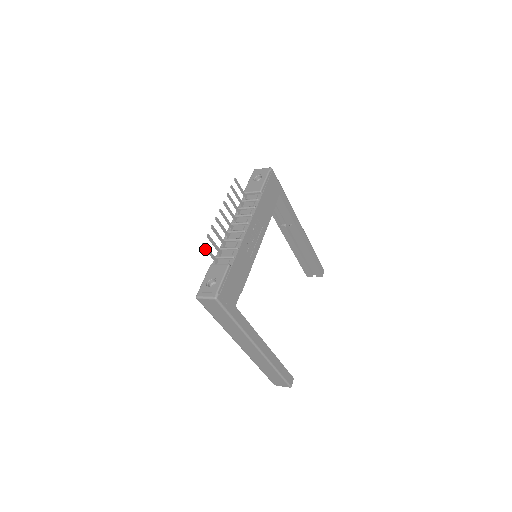
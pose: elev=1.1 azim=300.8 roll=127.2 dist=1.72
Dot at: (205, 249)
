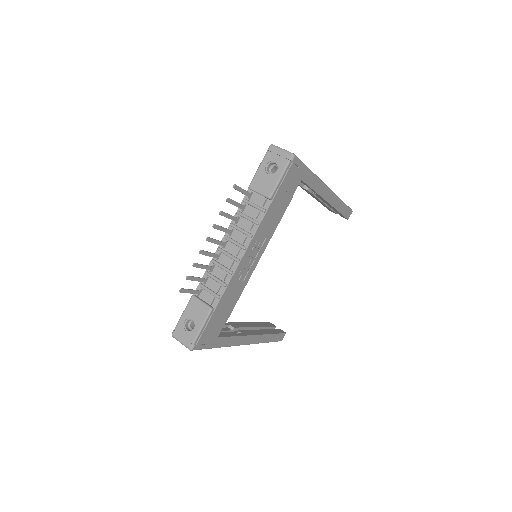
Dot at: (183, 292)
